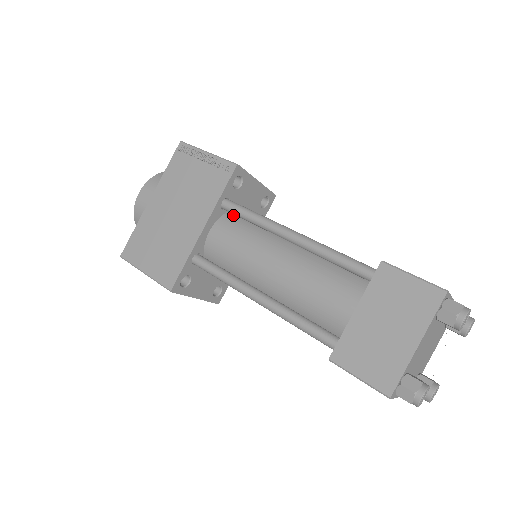
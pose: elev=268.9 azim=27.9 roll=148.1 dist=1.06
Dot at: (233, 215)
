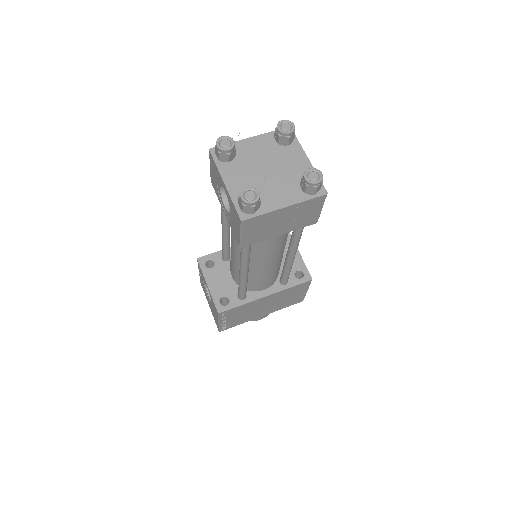
Dot at: occluded
